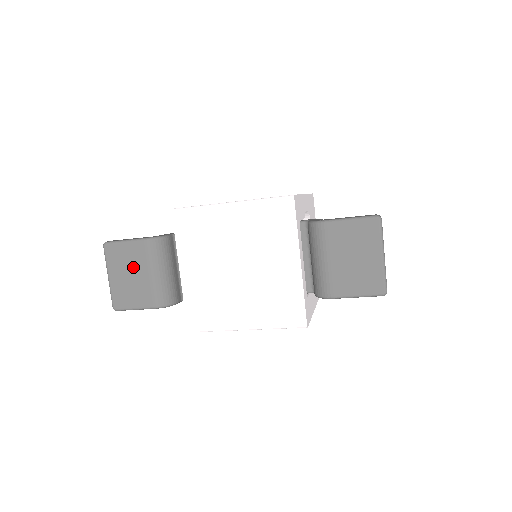
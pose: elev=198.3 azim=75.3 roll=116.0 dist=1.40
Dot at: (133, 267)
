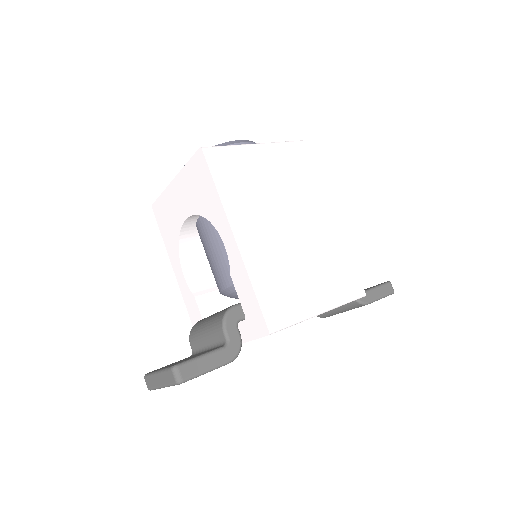
Dot at: occluded
